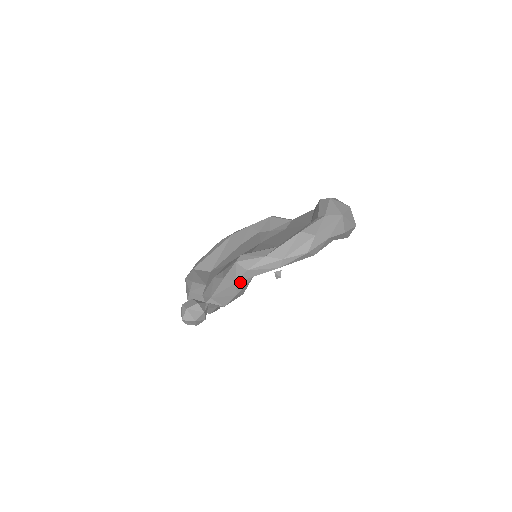
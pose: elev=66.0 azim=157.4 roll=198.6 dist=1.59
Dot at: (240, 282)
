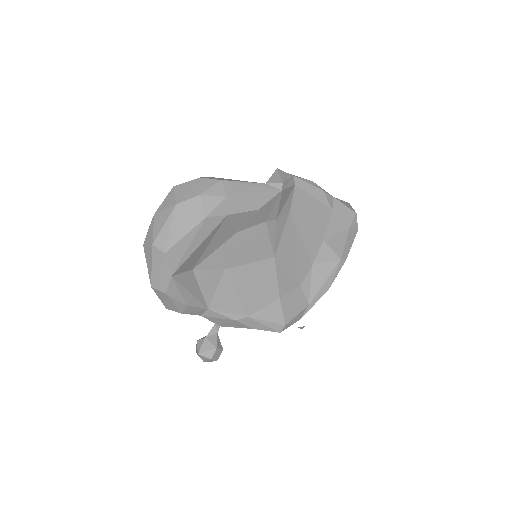
Dot at: occluded
